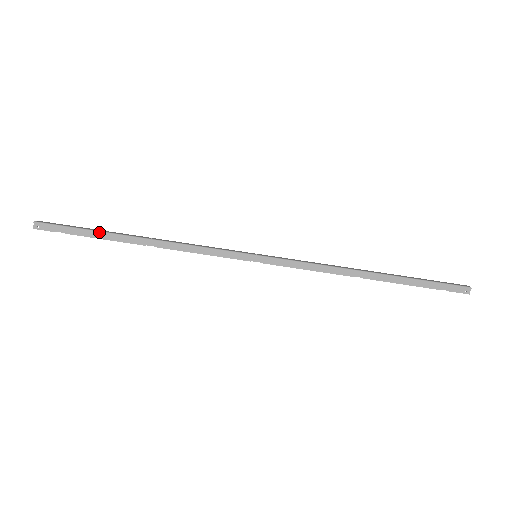
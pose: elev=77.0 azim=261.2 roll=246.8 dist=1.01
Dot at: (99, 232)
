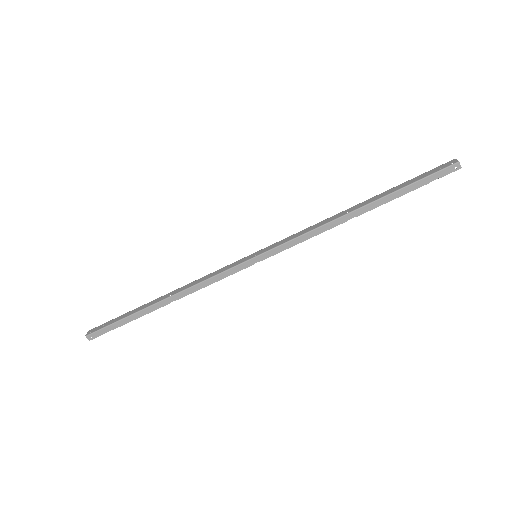
Dot at: (132, 315)
